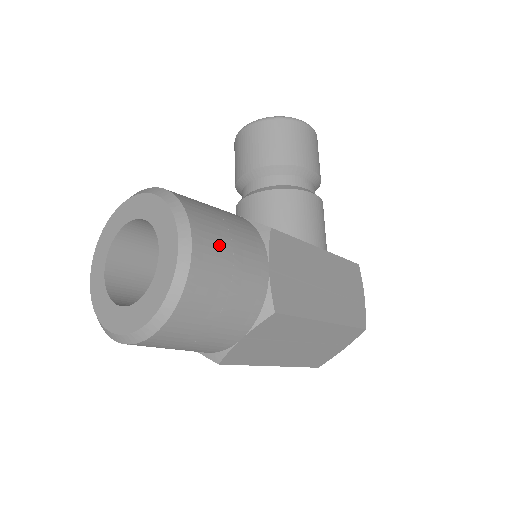
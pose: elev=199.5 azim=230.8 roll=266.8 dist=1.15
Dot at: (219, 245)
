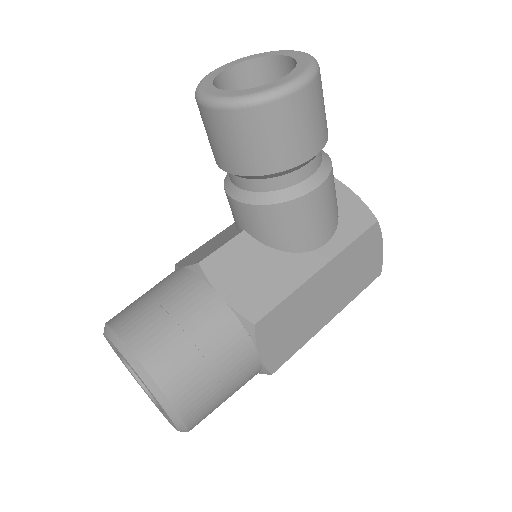
Dot at: (205, 393)
